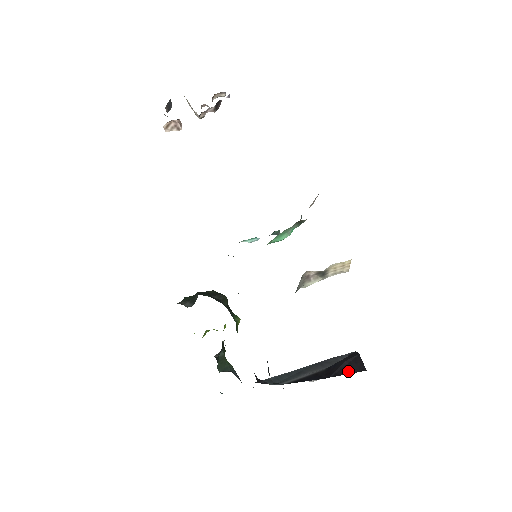
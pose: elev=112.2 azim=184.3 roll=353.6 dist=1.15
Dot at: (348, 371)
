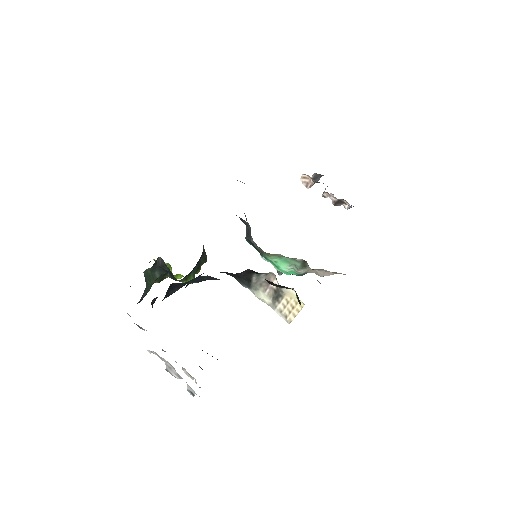
Dot at: occluded
